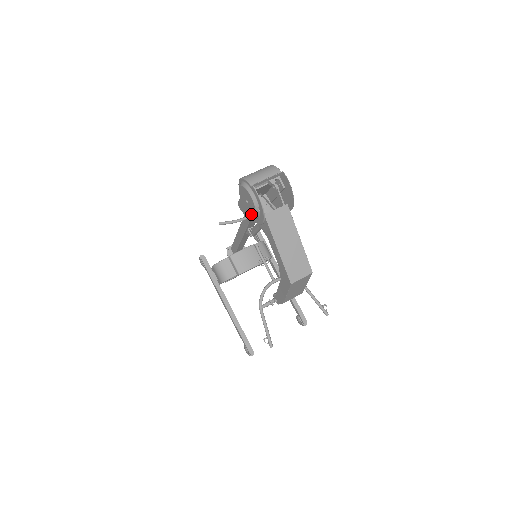
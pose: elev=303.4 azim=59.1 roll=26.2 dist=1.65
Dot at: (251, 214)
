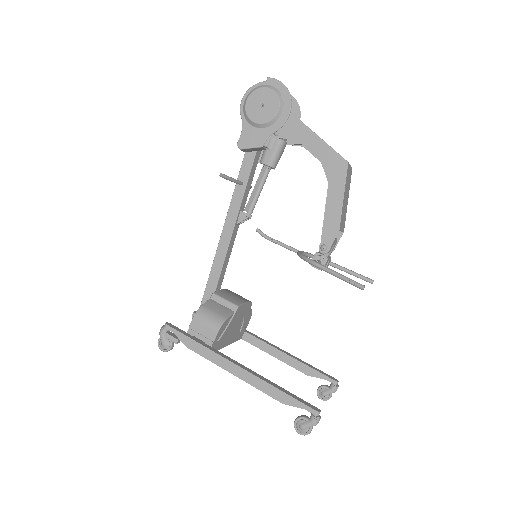
Dot at: (271, 116)
